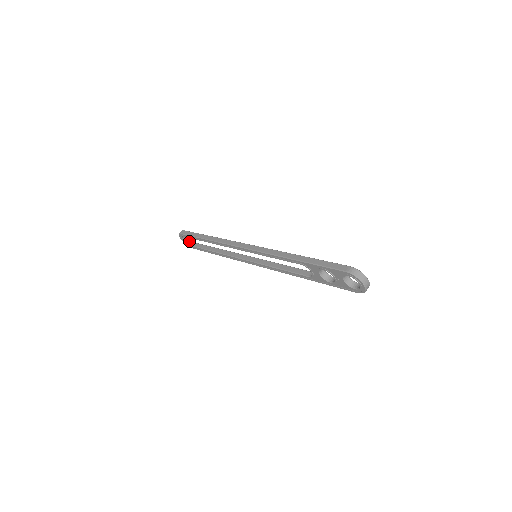
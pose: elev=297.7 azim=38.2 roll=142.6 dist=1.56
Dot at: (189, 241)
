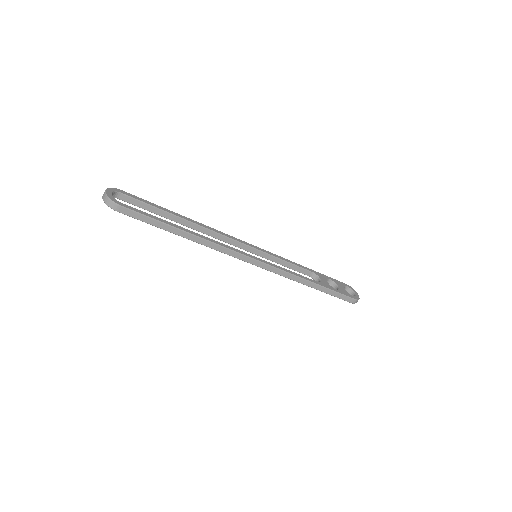
Dot at: (114, 194)
